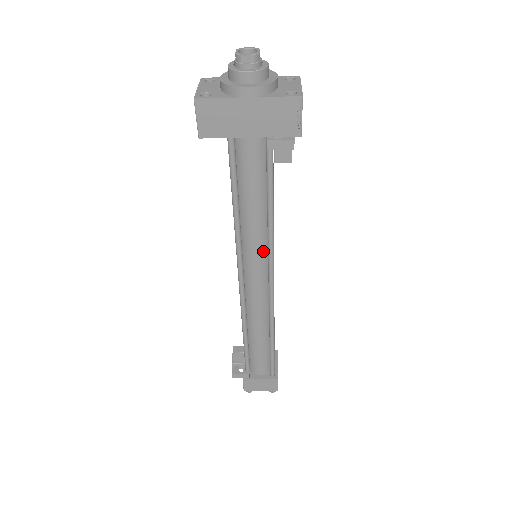
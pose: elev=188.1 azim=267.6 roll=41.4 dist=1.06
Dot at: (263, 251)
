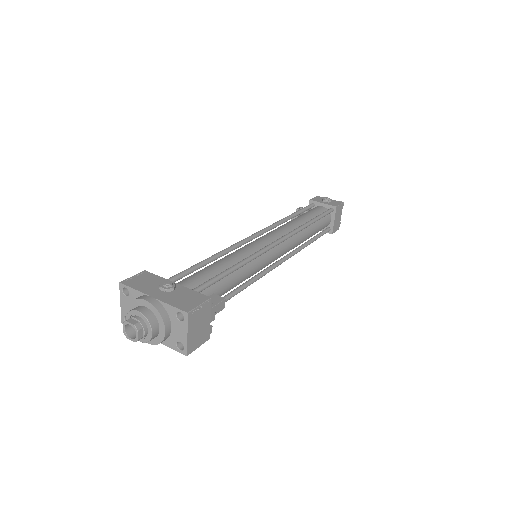
Dot at: occluded
